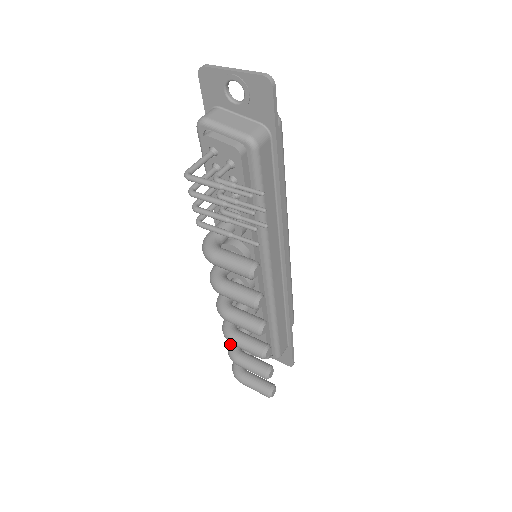
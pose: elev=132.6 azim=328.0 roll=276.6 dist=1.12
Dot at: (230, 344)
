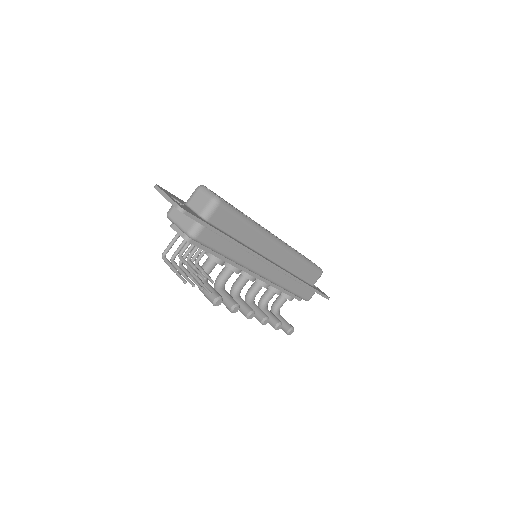
Dot at: (259, 303)
